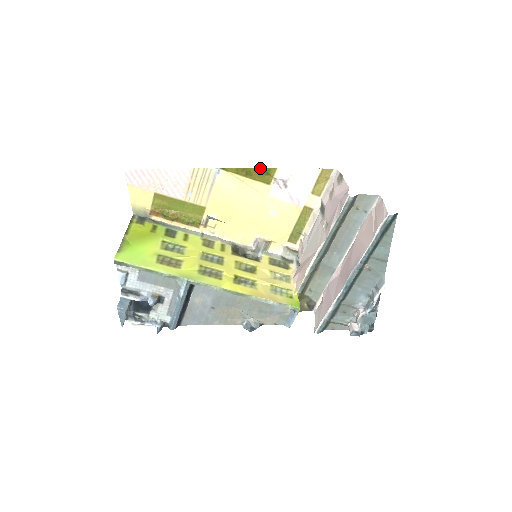
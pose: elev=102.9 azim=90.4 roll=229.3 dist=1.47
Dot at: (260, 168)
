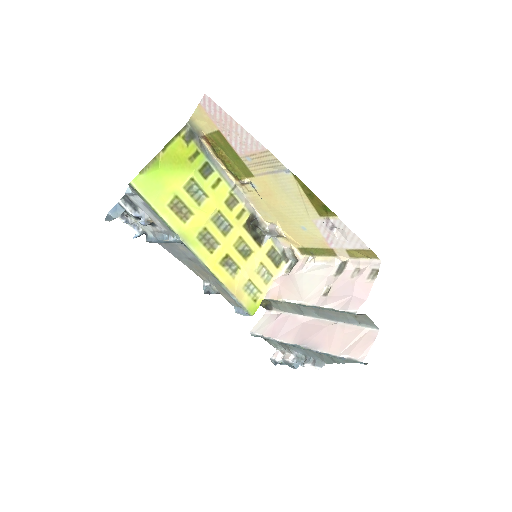
Dot at: occluded
